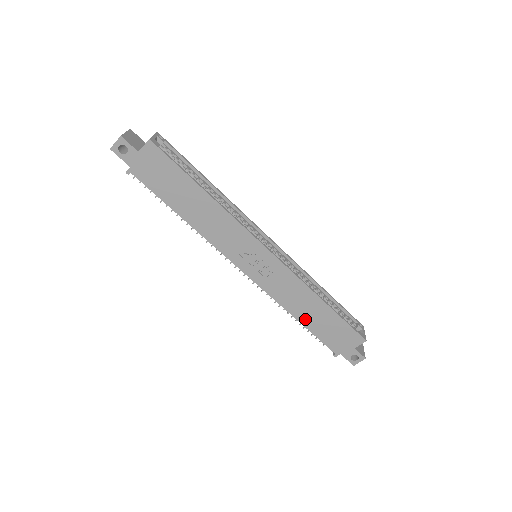
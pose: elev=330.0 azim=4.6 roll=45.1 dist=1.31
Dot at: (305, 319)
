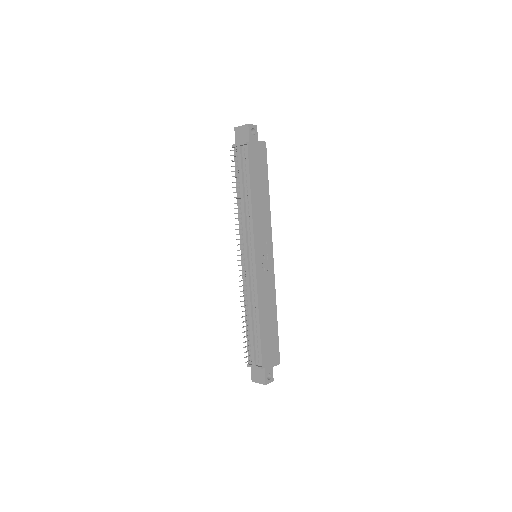
Dot at: (263, 321)
